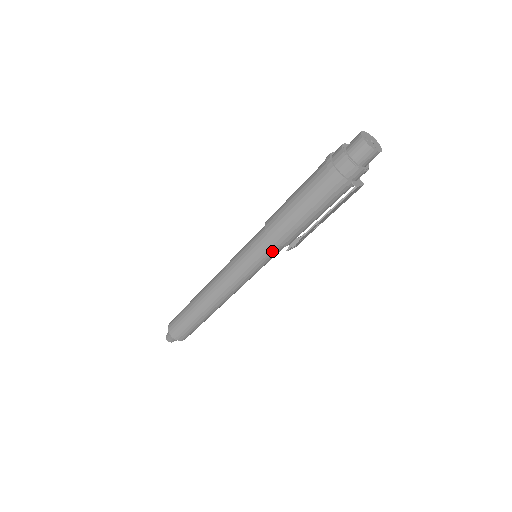
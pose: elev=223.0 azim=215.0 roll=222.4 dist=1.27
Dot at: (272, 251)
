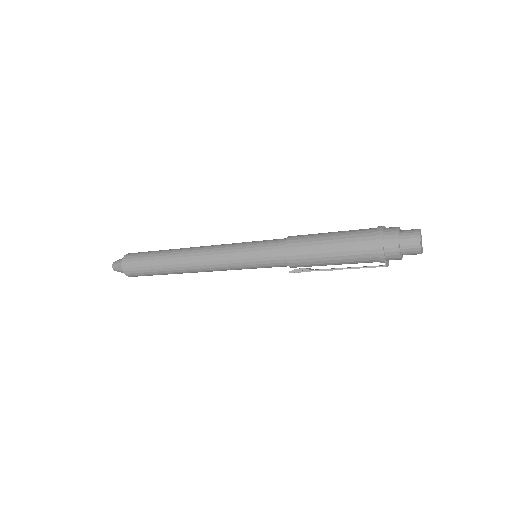
Dot at: (276, 263)
